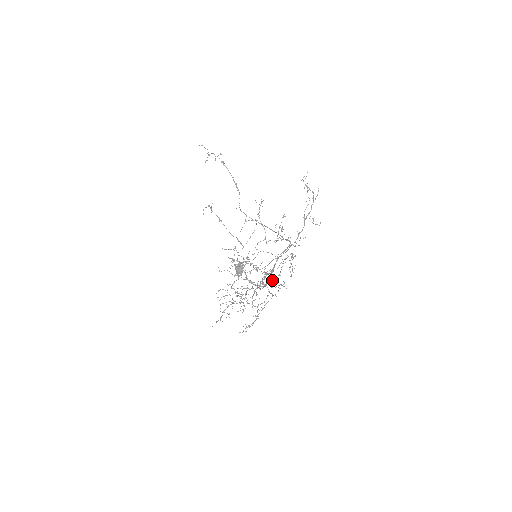
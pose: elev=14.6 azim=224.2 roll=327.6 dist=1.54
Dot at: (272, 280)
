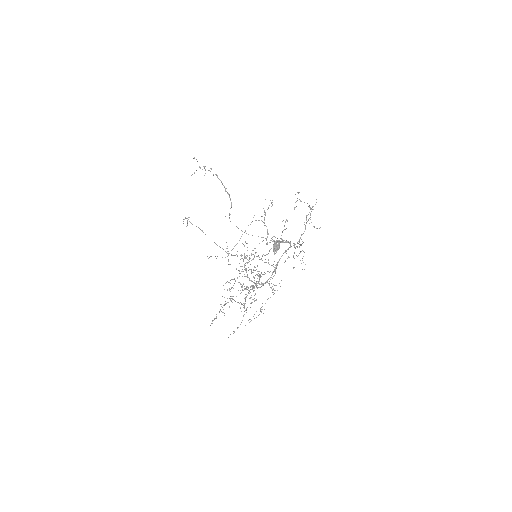
Dot at: (270, 279)
